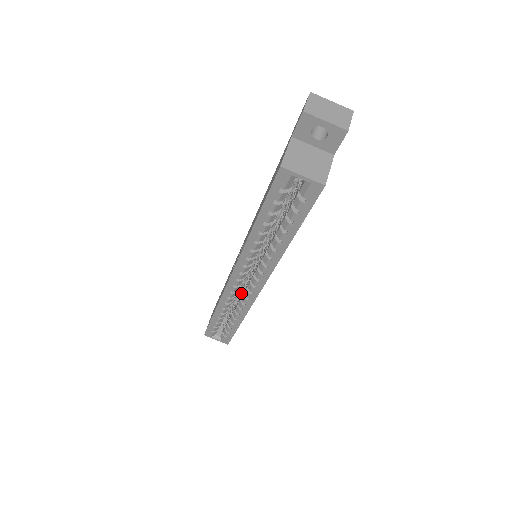
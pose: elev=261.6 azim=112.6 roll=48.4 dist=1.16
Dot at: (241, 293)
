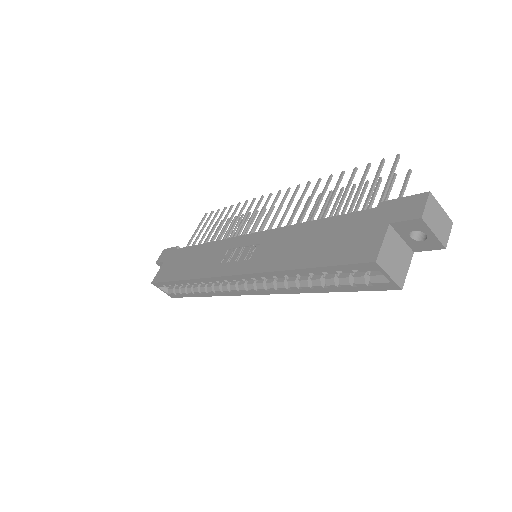
Dot at: occluded
